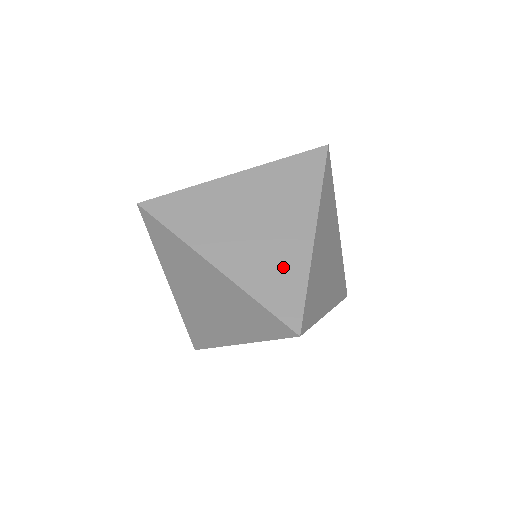
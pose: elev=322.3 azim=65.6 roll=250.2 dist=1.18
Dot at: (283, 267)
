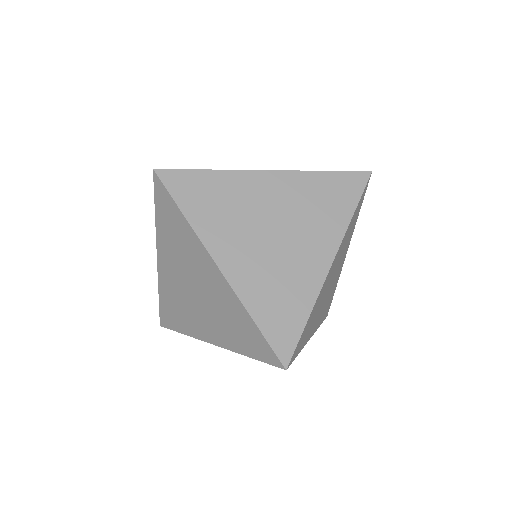
Dot at: (289, 291)
